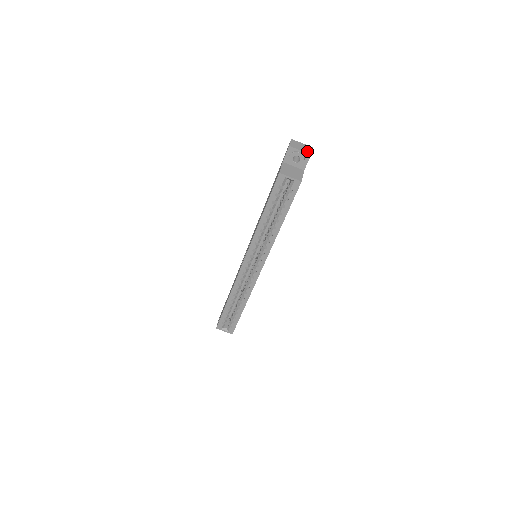
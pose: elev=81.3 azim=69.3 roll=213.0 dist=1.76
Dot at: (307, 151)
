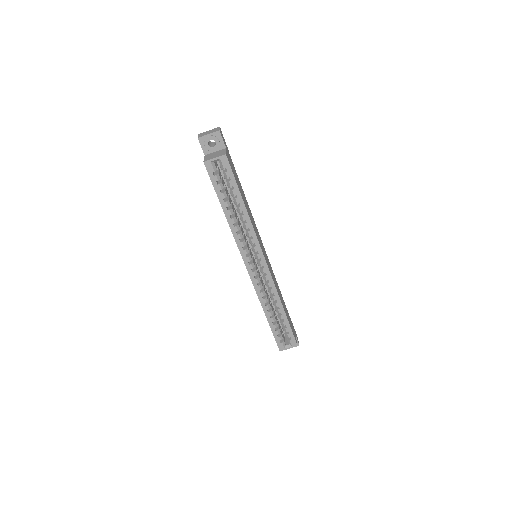
Dot at: (215, 131)
